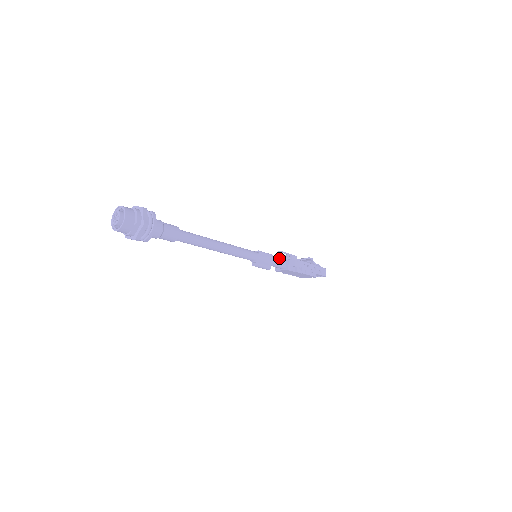
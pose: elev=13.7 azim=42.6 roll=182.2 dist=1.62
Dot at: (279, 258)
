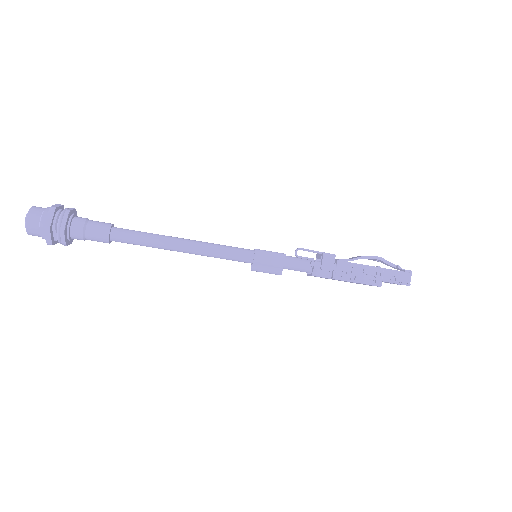
Dot at: (316, 256)
